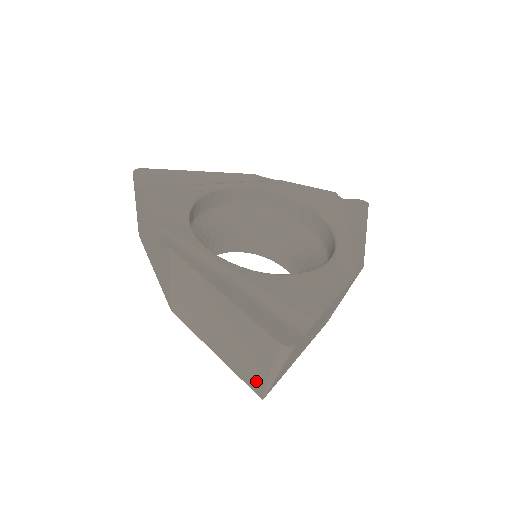
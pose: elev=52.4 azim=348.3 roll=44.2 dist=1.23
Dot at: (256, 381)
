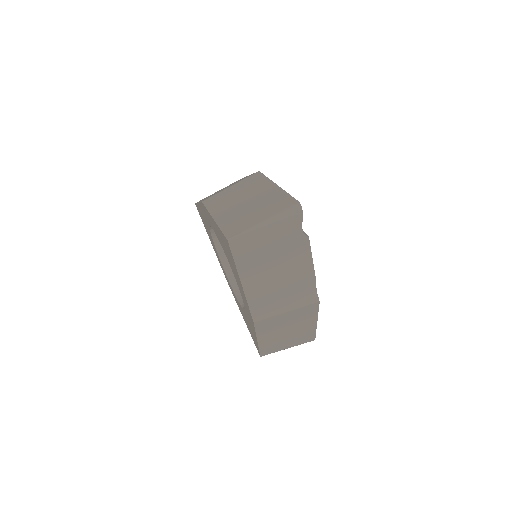
Dot at: (239, 228)
